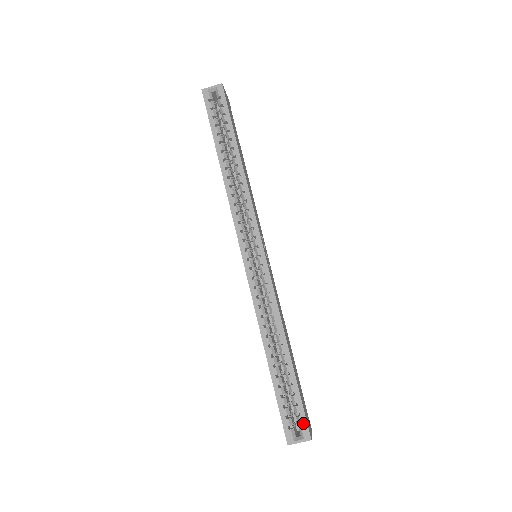
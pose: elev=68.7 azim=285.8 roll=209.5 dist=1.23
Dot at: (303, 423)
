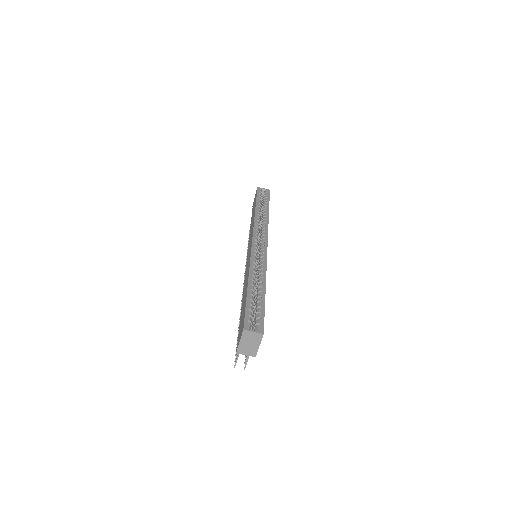
Dot at: (261, 323)
